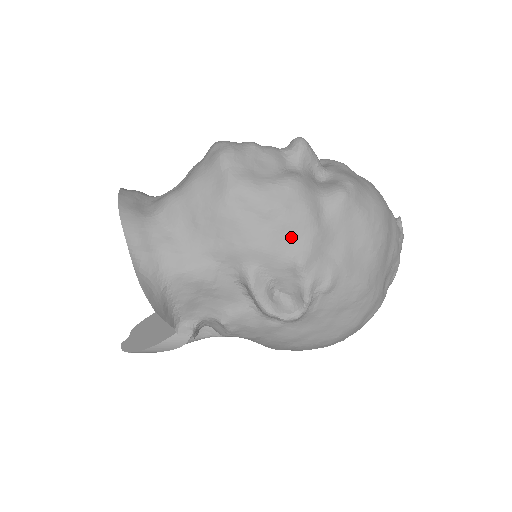
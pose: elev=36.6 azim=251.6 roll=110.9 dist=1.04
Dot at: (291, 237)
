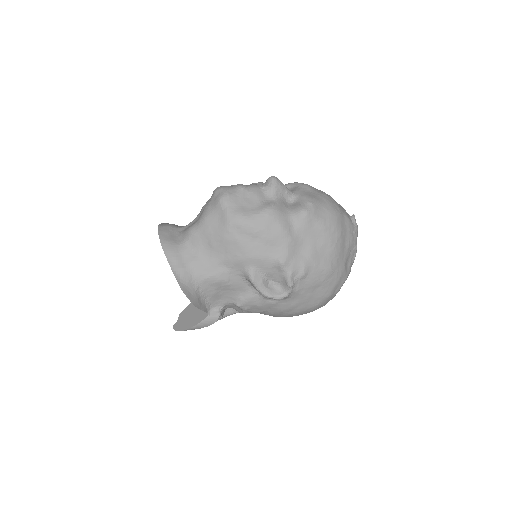
Dot at: (273, 246)
